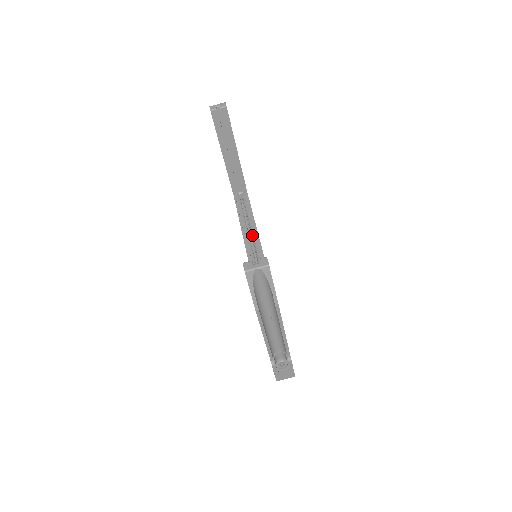
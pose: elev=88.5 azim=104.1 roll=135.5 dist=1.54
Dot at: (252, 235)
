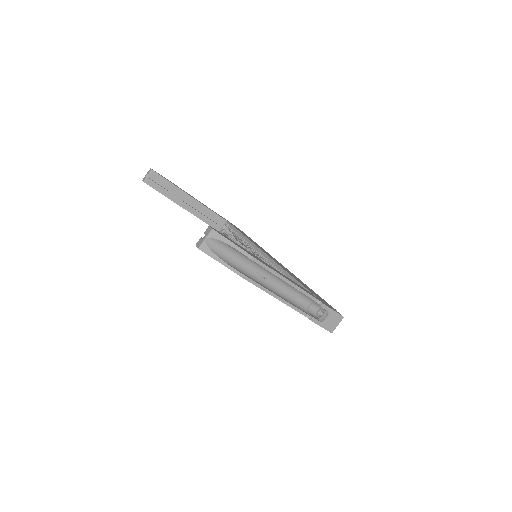
Dot at: (248, 246)
